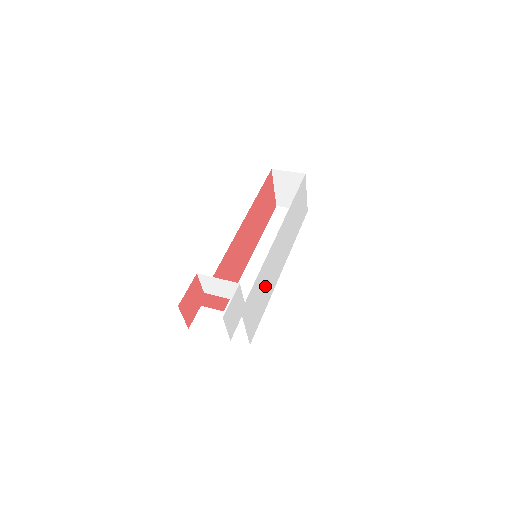
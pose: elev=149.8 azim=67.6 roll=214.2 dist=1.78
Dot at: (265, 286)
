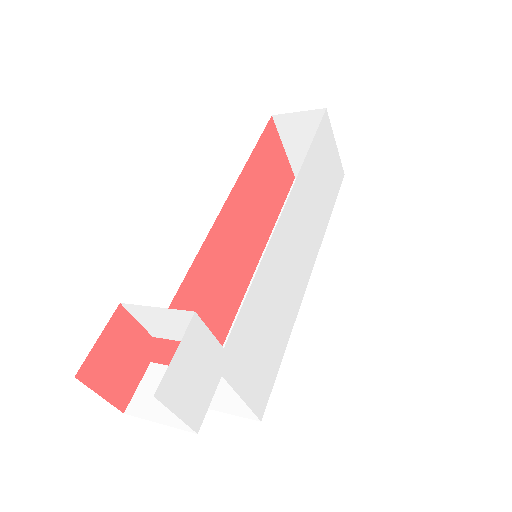
Dot at: (275, 307)
